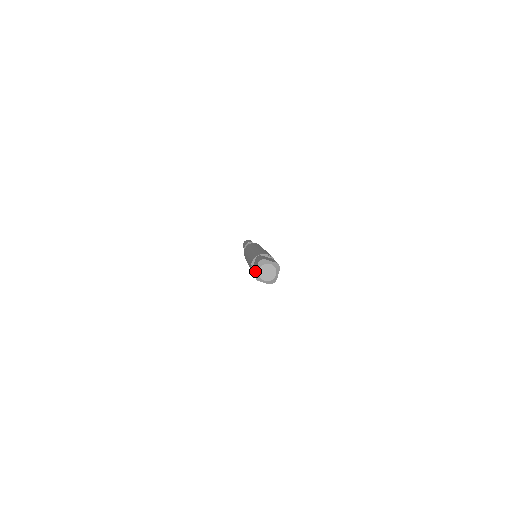
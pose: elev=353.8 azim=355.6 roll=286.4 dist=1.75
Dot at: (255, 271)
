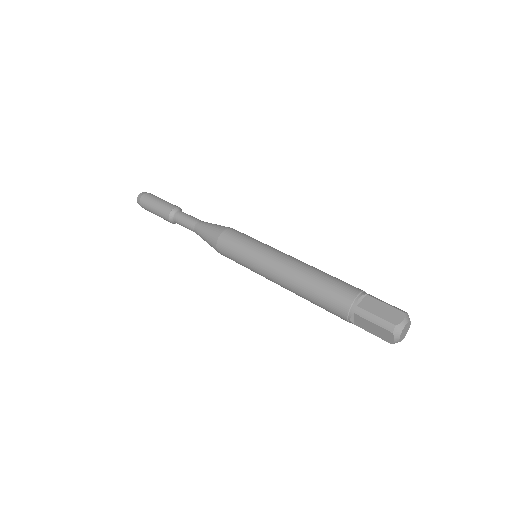
Dot at: (392, 342)
